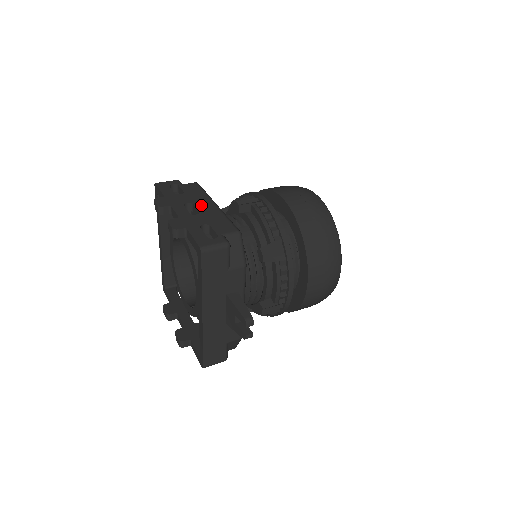
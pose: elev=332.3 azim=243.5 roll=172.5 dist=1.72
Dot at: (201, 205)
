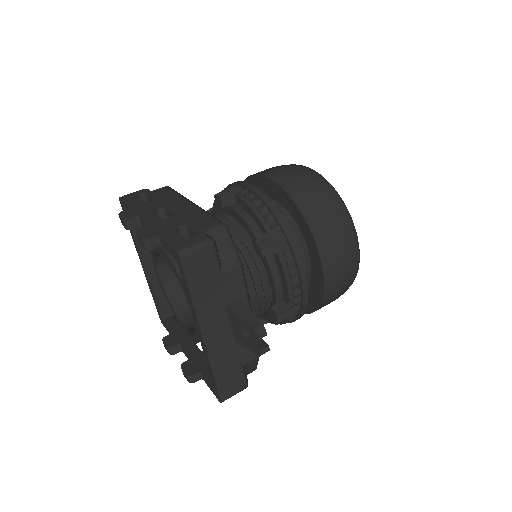
Dot at: (174, 207)
